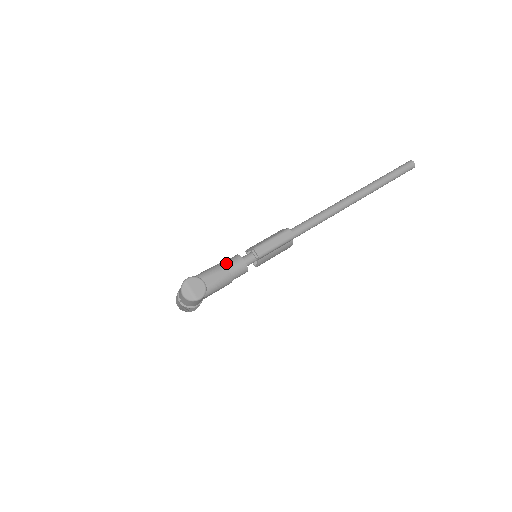
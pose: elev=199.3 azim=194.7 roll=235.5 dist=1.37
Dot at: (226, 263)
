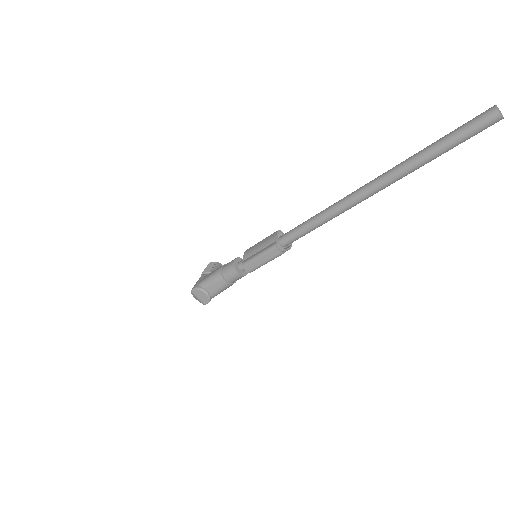
Dot at: (223, 273)
